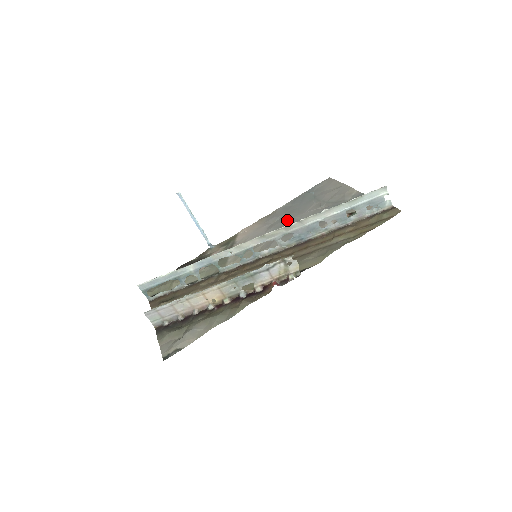
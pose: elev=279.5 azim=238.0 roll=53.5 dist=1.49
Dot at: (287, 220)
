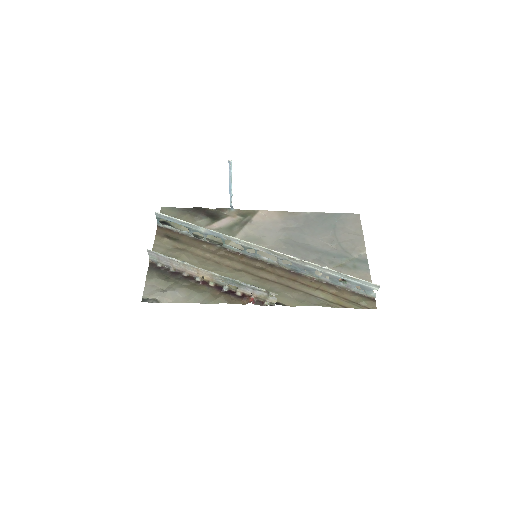
Dot at: (300, 234)
